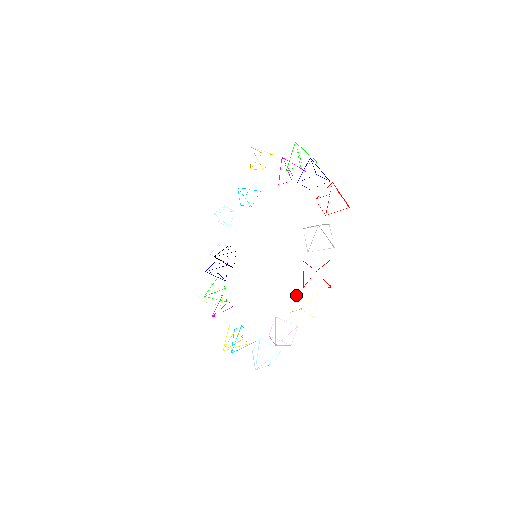
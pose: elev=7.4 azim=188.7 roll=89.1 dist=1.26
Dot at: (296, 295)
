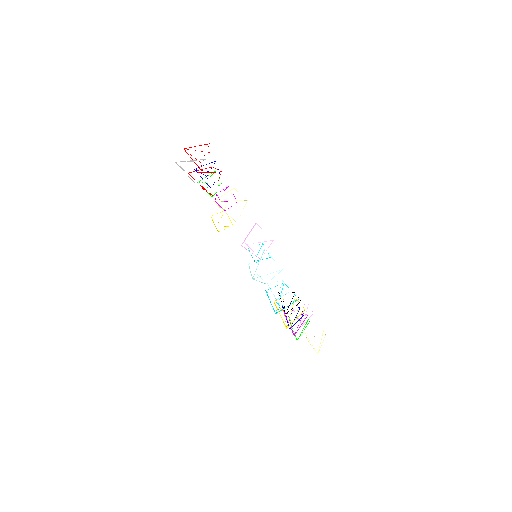
Dot at: (220, 207)
